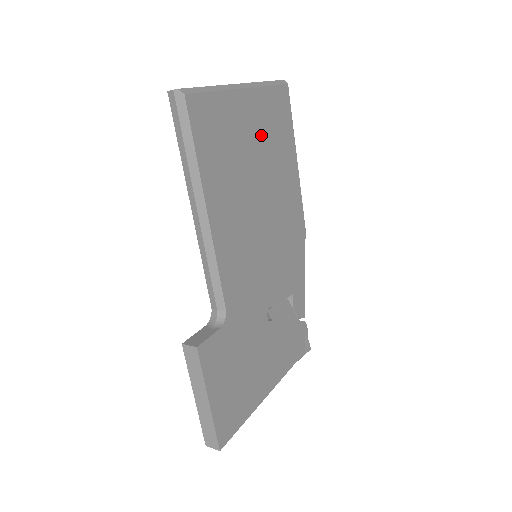
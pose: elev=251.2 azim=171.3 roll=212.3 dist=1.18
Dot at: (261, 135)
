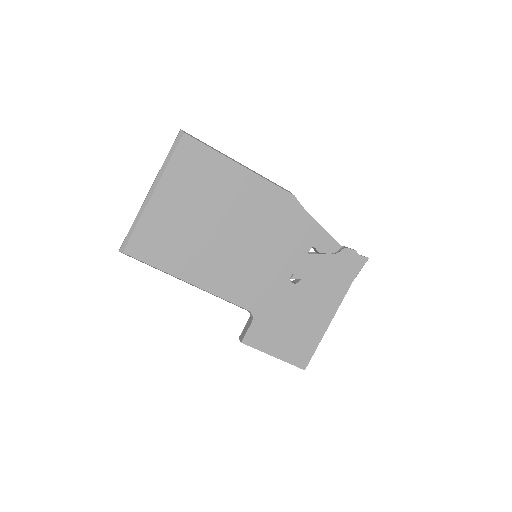
Dot at: (191, 197)
